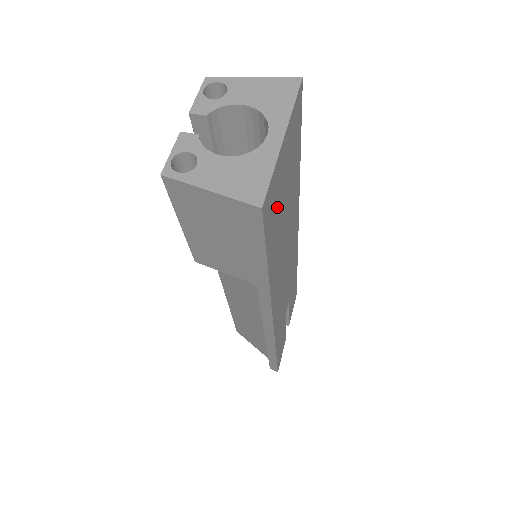
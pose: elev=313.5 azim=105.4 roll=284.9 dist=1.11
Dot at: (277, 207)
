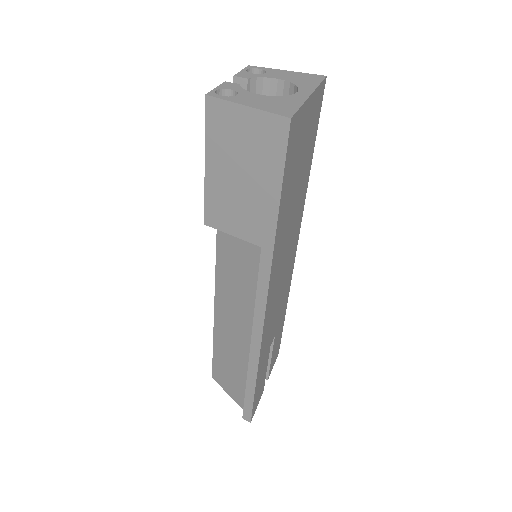
Dot at: (295, 160)
